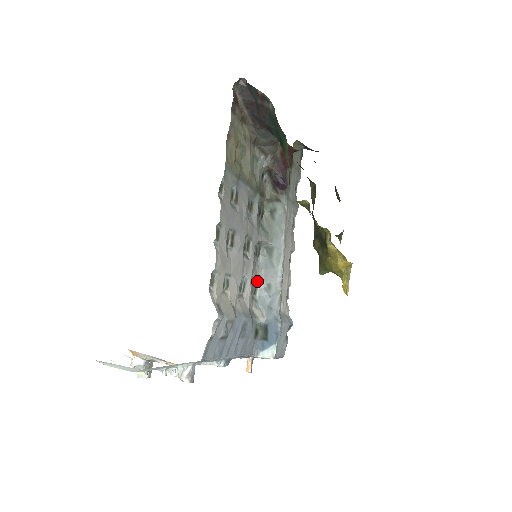
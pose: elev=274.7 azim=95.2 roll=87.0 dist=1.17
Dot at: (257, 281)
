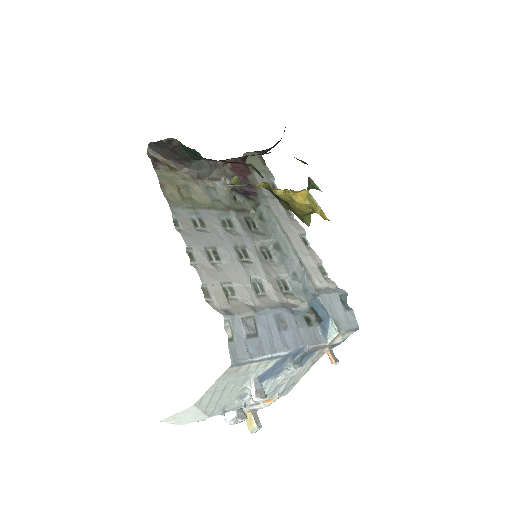
Dot at: (283, 278)
